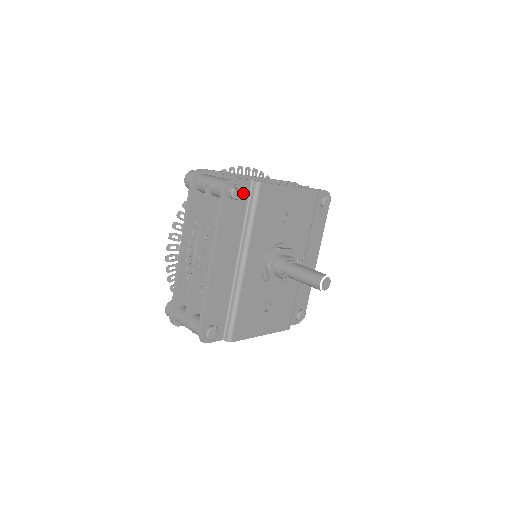
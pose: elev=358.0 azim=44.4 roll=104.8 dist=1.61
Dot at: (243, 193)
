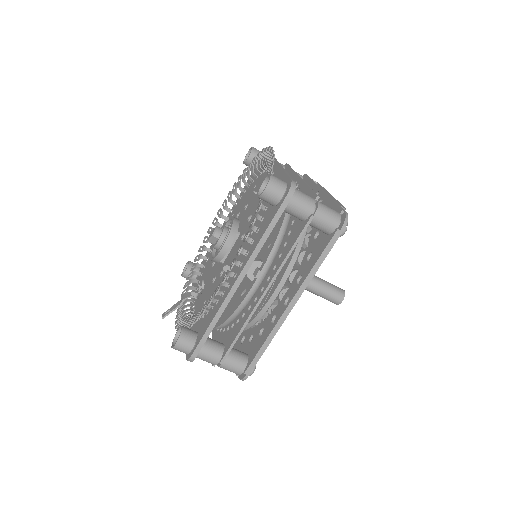
Dot at: occluded
